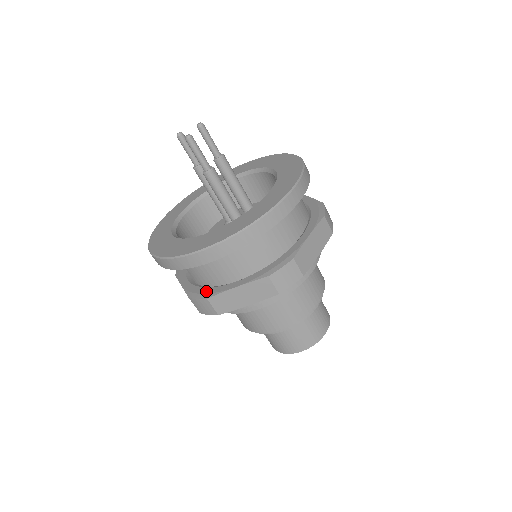
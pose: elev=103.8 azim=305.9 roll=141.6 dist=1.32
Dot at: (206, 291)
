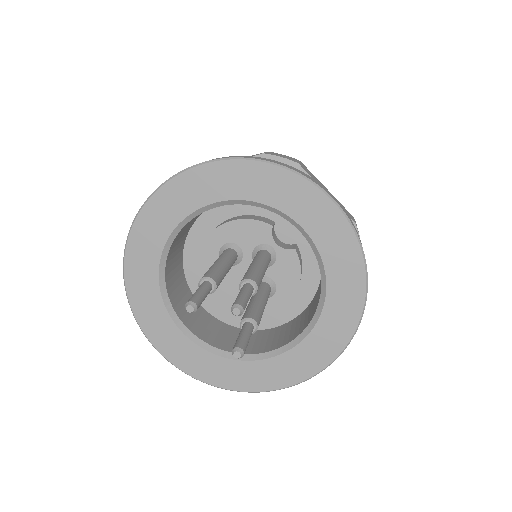
Dot at: occluded
